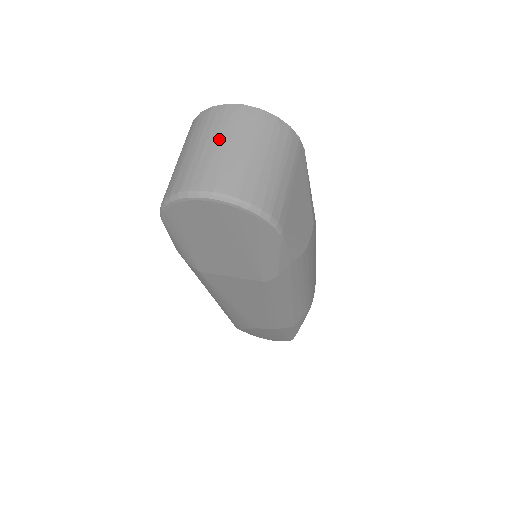
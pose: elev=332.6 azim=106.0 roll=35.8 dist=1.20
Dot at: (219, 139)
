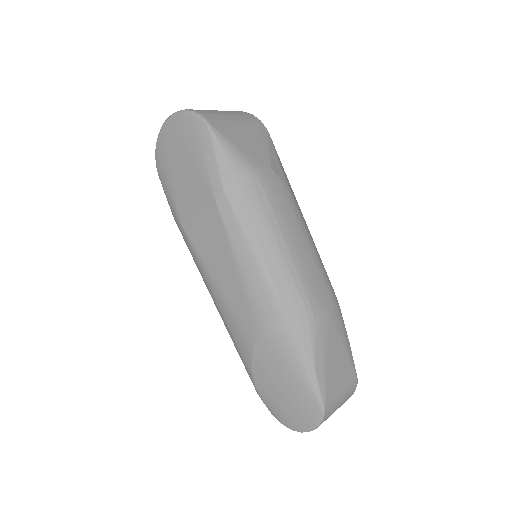
Dot at: occluded
